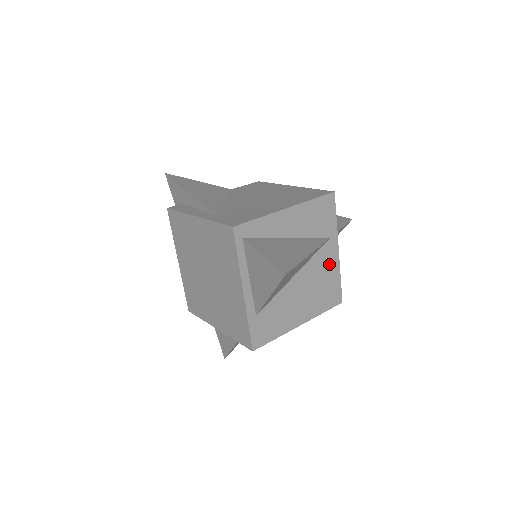
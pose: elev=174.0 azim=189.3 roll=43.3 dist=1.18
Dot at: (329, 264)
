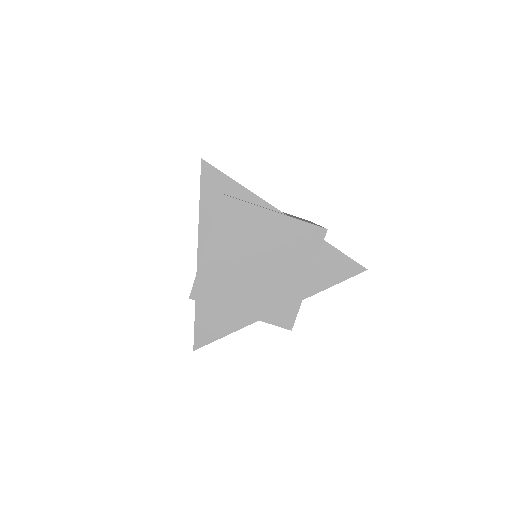
Dot at: occluded
